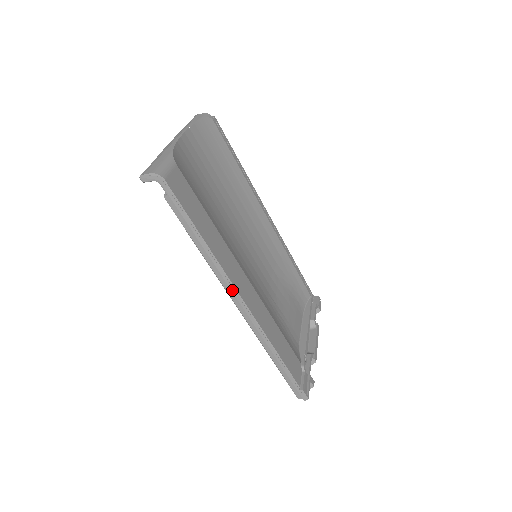
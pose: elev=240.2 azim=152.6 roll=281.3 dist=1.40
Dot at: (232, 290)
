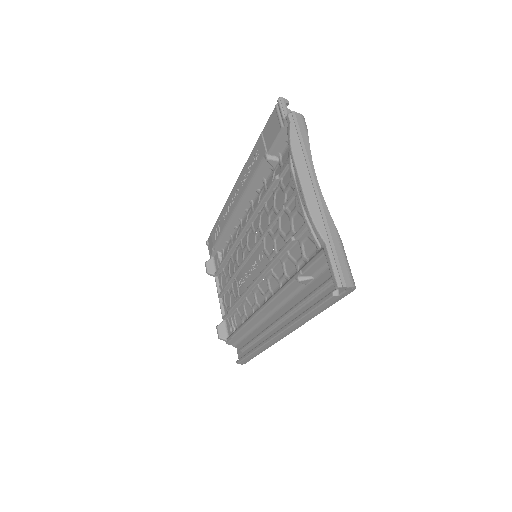
Dot at: (290, 332)
